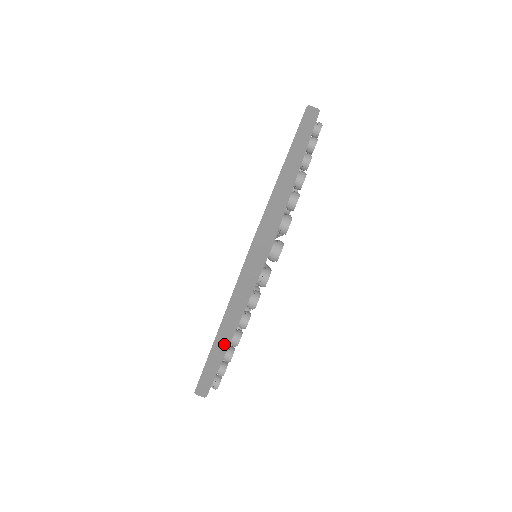
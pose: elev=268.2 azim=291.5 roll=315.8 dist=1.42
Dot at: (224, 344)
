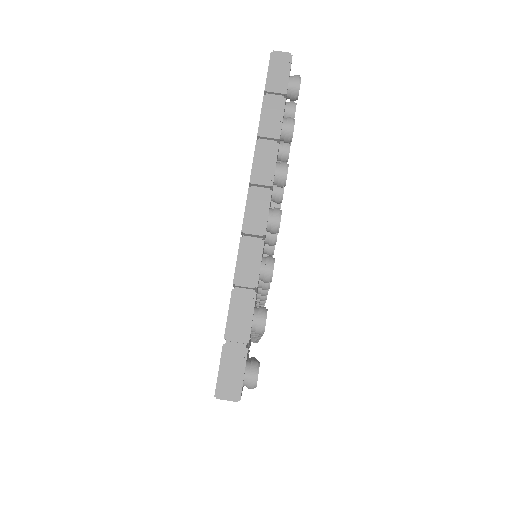
Dot at: occluded
